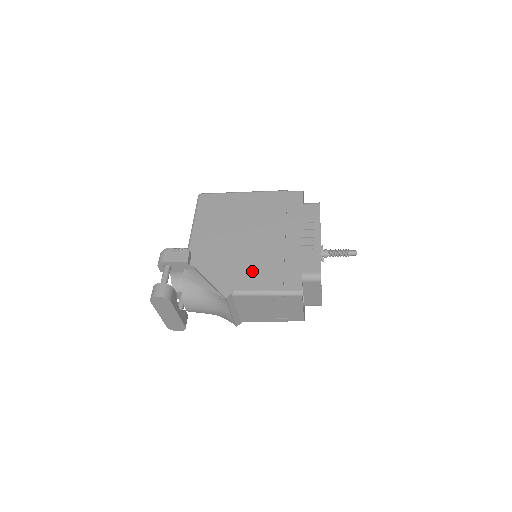
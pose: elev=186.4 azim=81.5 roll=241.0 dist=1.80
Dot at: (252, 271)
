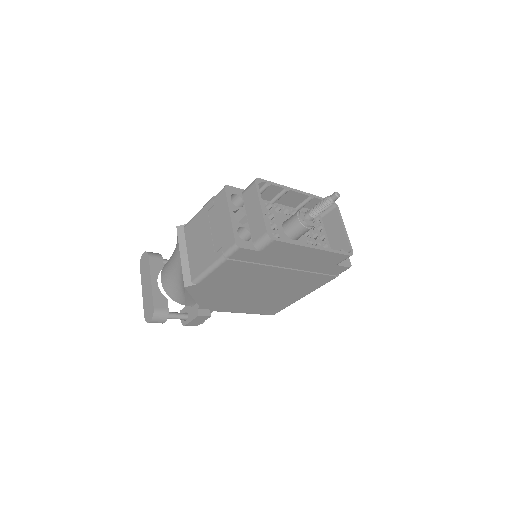
Dot at: occluded
